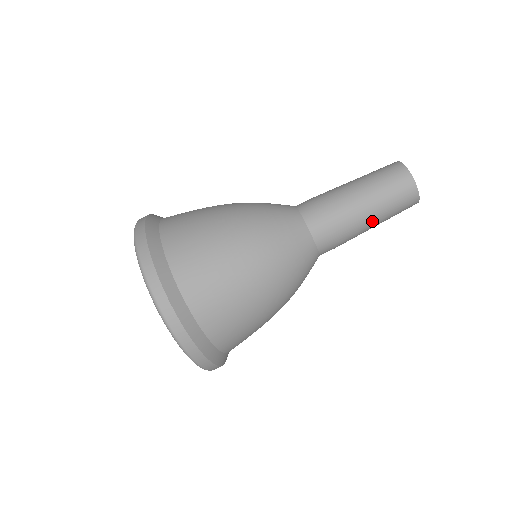
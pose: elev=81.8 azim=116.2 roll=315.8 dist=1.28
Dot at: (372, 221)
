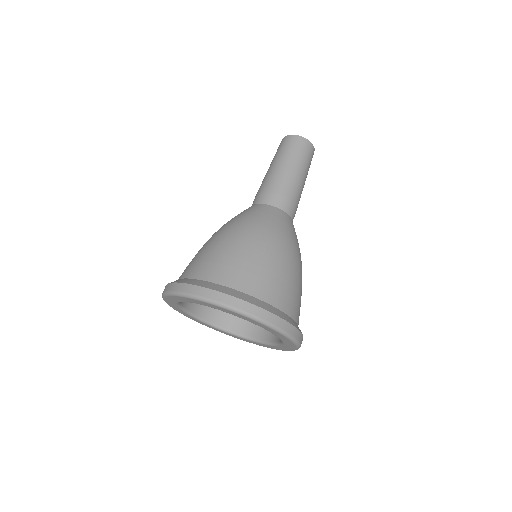
Dot at: occluded
